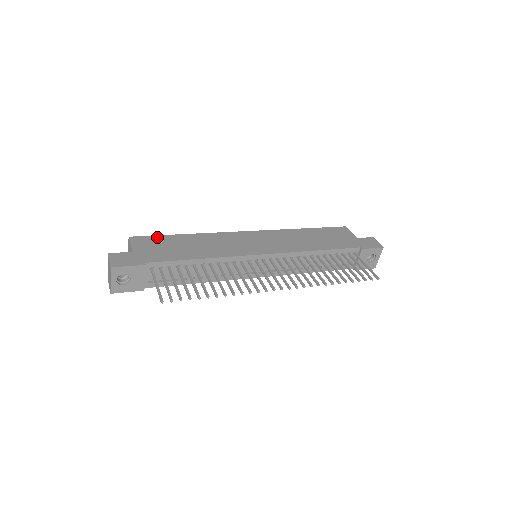
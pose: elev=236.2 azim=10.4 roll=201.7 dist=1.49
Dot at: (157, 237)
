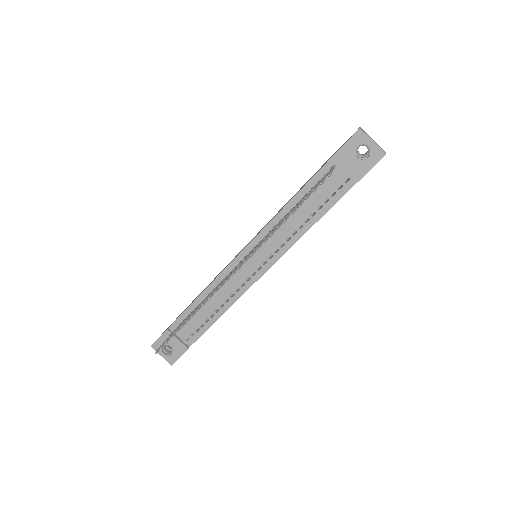
Dot at: (193, 300)
